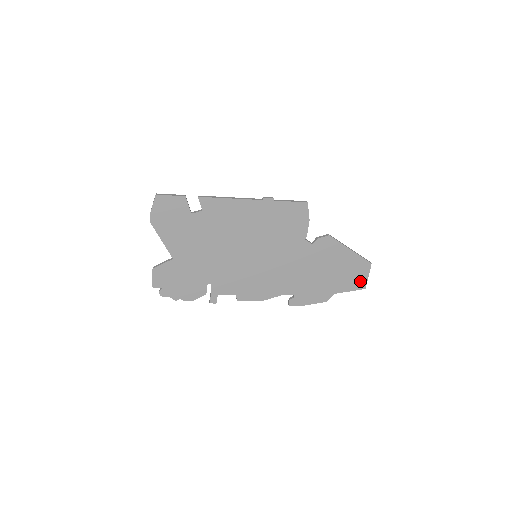
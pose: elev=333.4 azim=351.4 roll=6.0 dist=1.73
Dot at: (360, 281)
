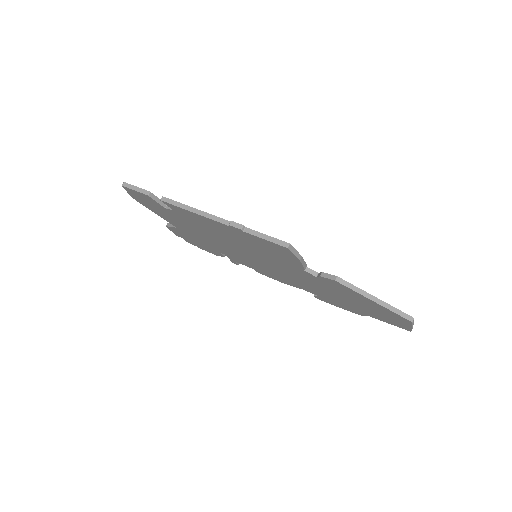
Dot at: (400, 324)
